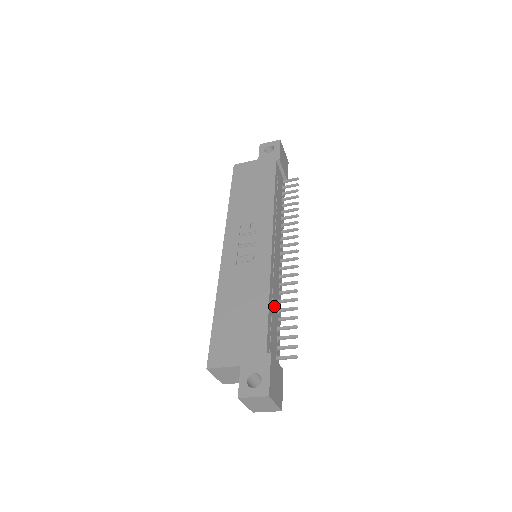
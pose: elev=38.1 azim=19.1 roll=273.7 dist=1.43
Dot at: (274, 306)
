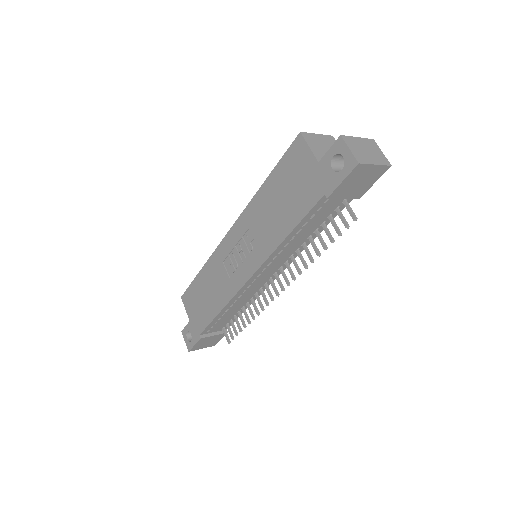
Dot at: (232, 310)
